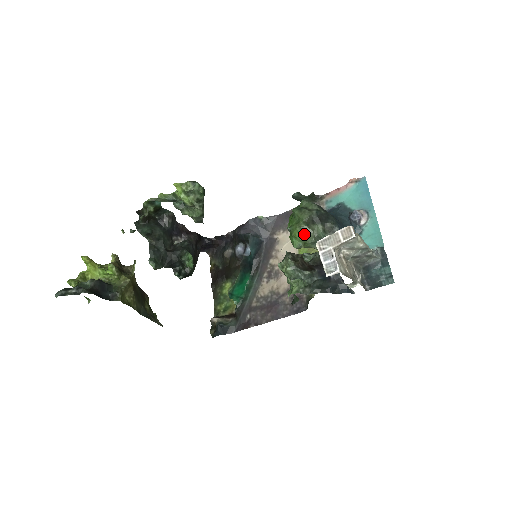
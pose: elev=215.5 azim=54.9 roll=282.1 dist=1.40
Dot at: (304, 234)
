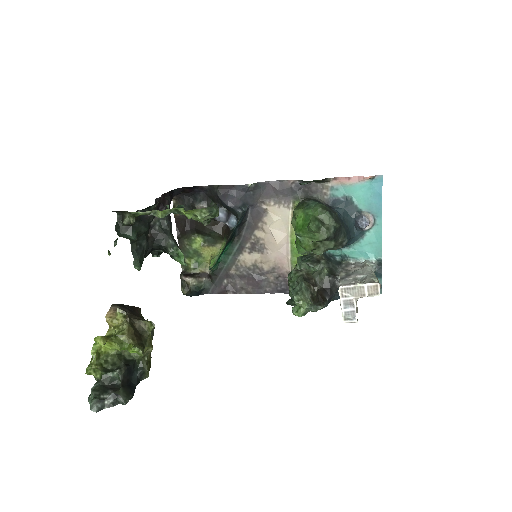
Dot at: (315, 249)
